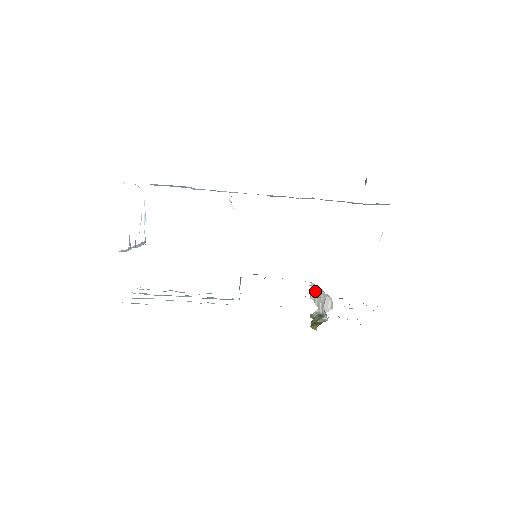
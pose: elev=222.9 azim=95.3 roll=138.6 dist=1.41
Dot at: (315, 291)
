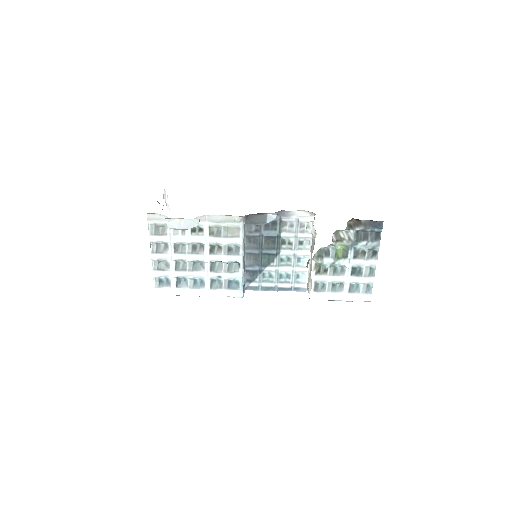
Dot at: occluded
